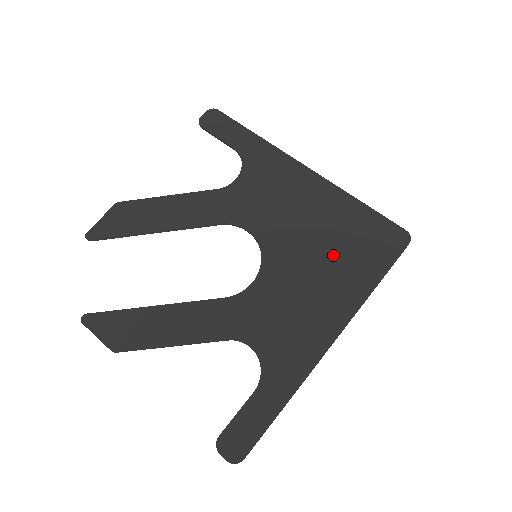
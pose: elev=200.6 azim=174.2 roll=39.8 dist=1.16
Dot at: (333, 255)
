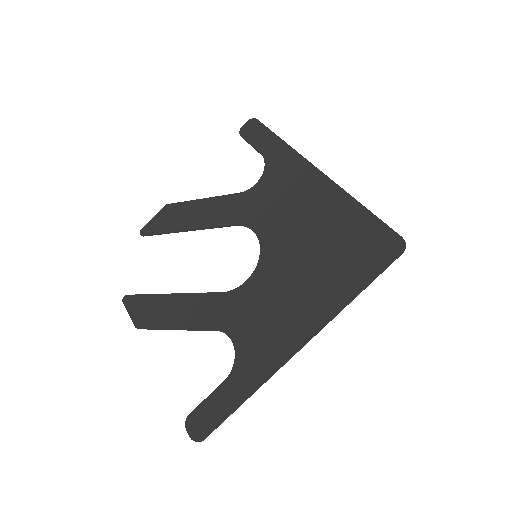
Dot at: (322, 259)
